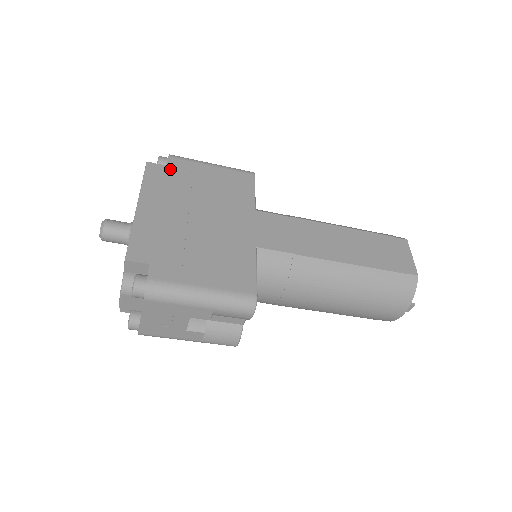
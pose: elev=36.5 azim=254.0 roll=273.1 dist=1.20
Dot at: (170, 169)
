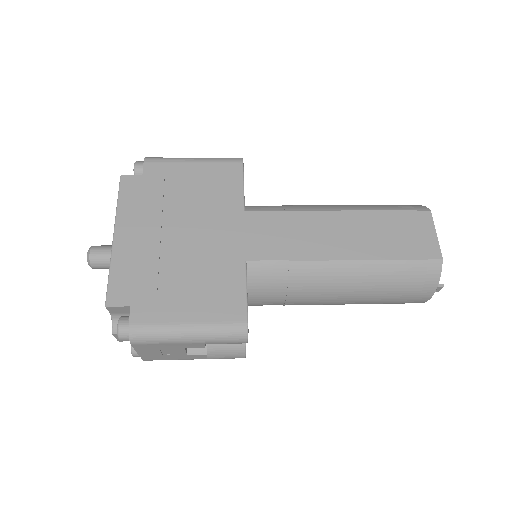
Dot at: (146, 179)
